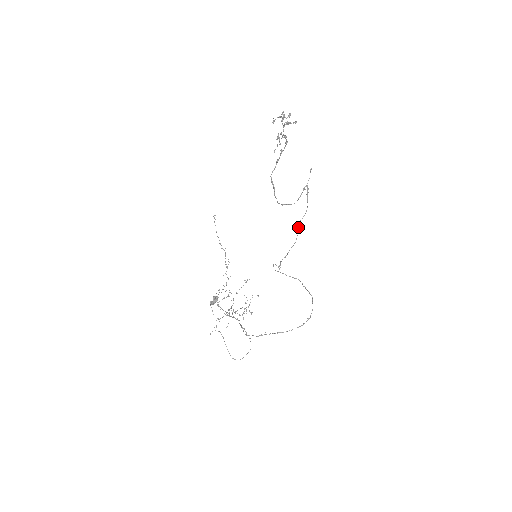
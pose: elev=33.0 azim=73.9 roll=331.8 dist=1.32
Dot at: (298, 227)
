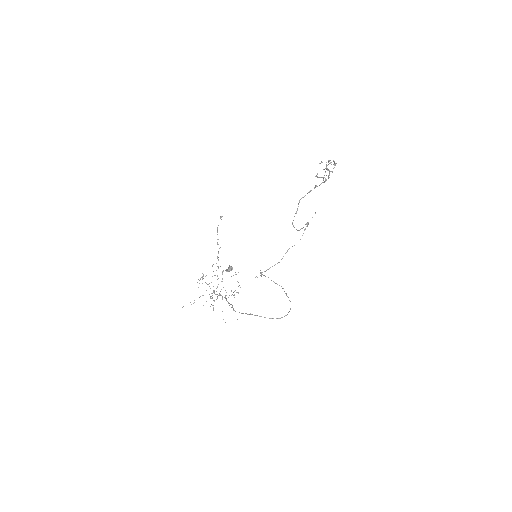
Dot at: (287, 251)
